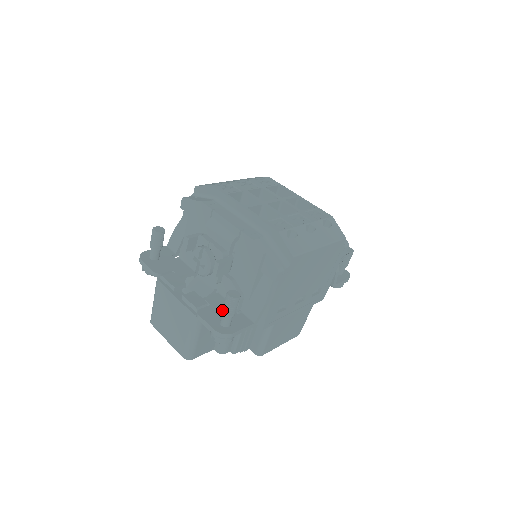
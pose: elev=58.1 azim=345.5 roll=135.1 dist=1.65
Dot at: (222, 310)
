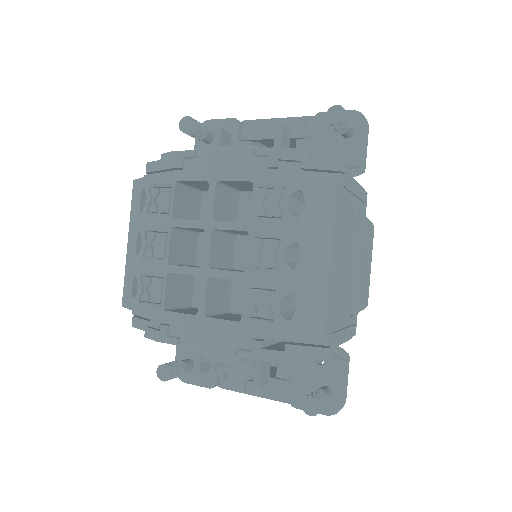
Dot at: occluded
